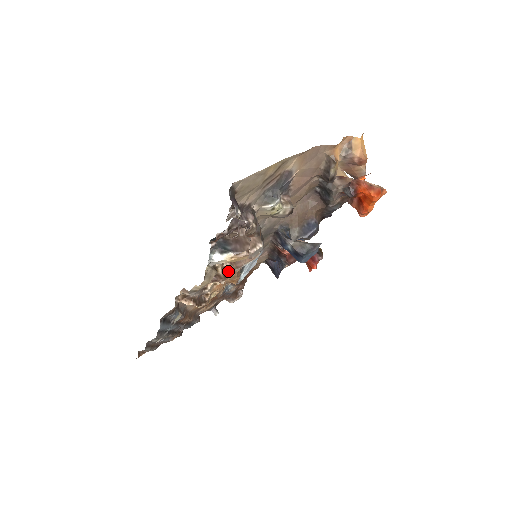
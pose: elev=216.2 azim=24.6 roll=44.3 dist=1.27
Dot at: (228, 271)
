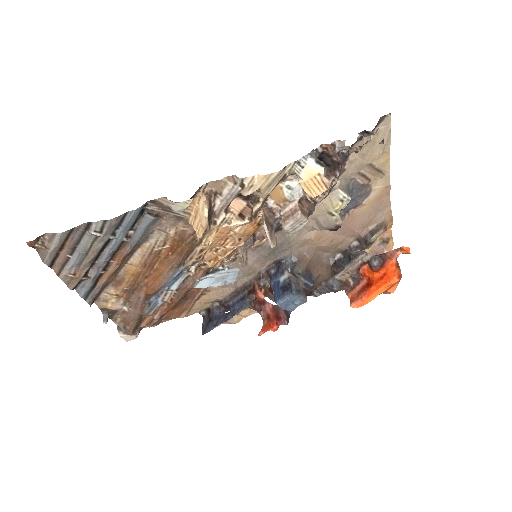
Dot at: (247, 226)
